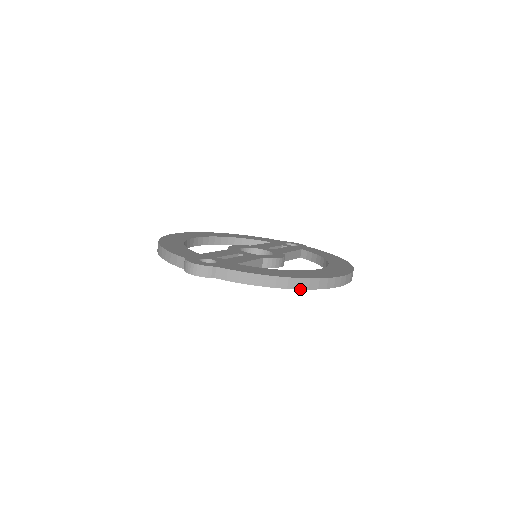
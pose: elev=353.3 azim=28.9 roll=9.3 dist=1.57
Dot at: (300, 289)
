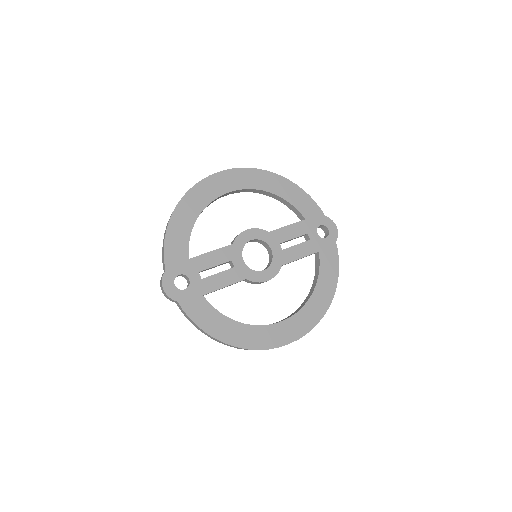
Dot at: (230, 346)
